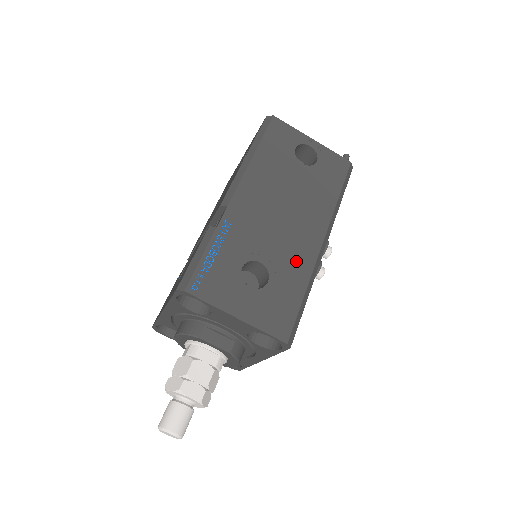
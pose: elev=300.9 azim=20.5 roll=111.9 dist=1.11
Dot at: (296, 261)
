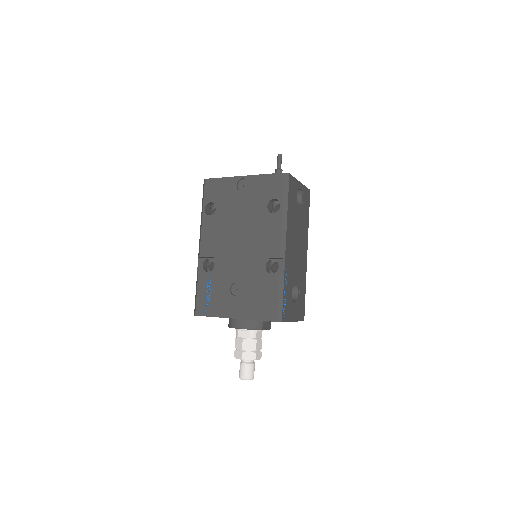
Dot at: (303, 274)
